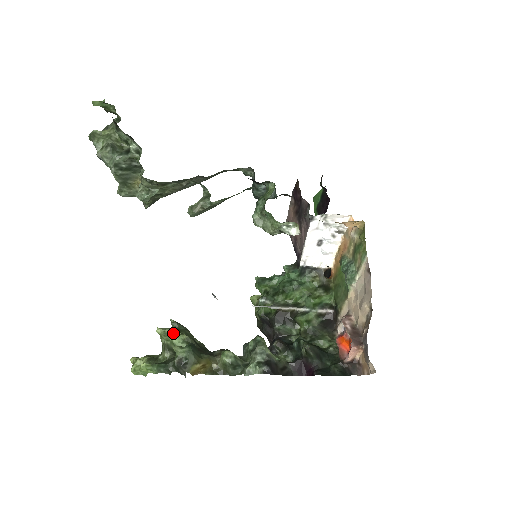
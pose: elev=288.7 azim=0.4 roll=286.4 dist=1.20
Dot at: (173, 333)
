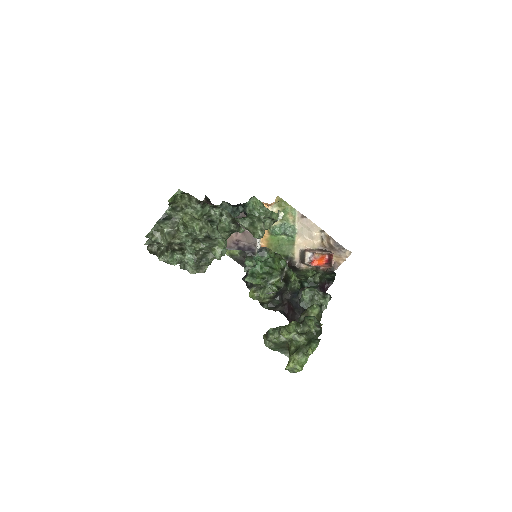
Dot at: (288, 328)
